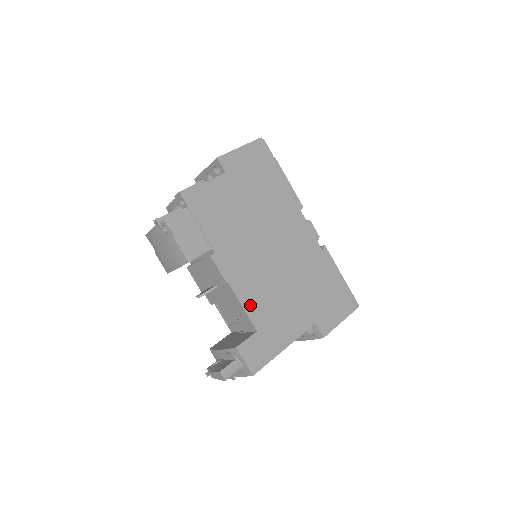
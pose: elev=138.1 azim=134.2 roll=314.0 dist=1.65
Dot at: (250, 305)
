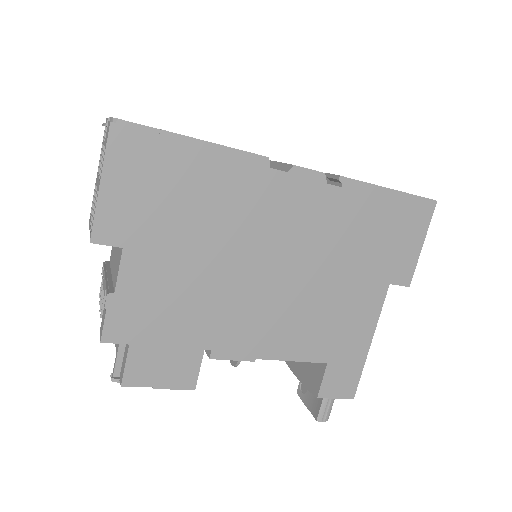
Dot at: (299, 351)
